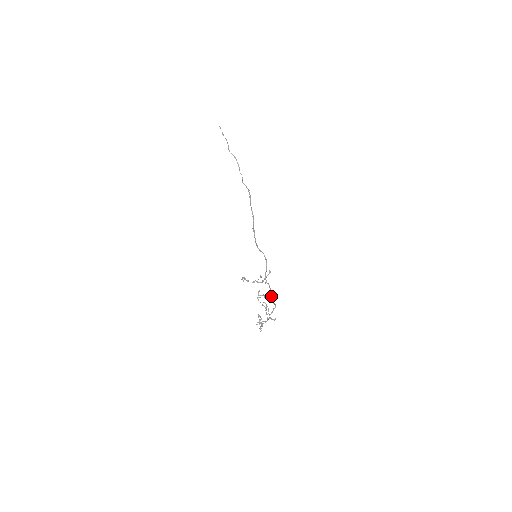
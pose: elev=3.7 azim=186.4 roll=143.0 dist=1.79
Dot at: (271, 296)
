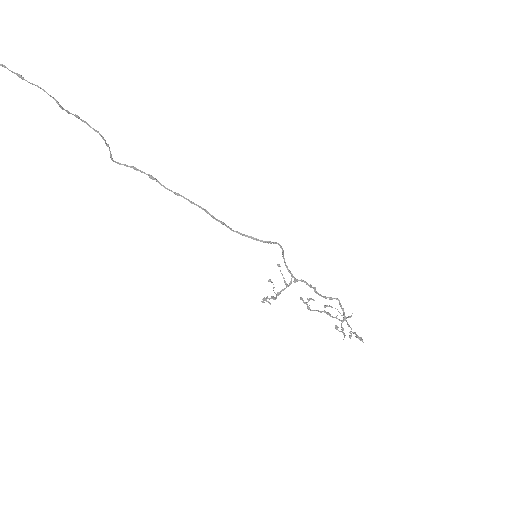
Dot at: (316, 293)
